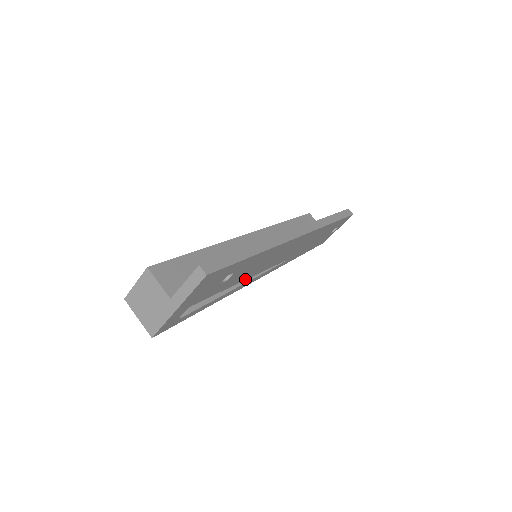
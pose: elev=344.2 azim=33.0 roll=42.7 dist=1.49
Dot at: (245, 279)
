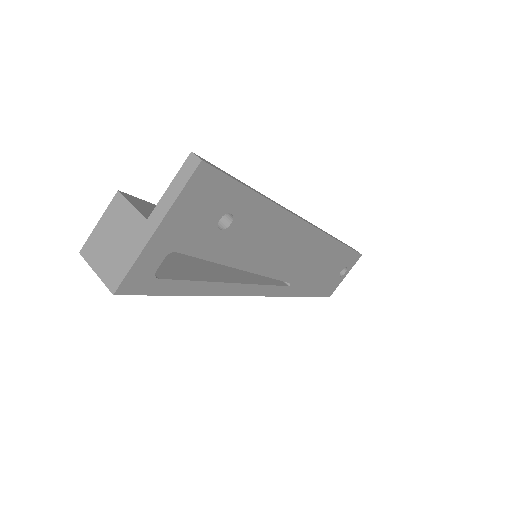
Dot at: (244, 269)
